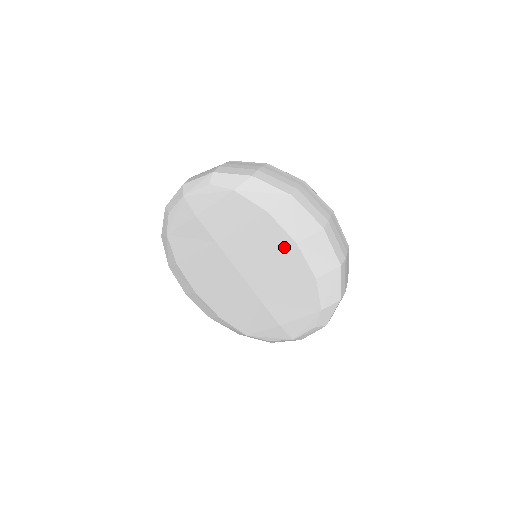
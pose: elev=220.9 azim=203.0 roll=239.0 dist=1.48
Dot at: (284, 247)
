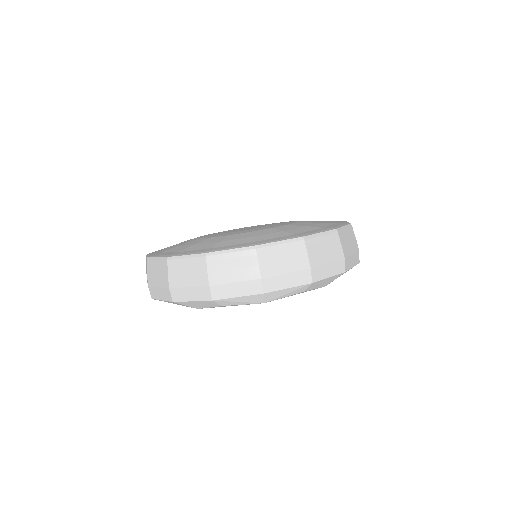
Dot at: occluded
